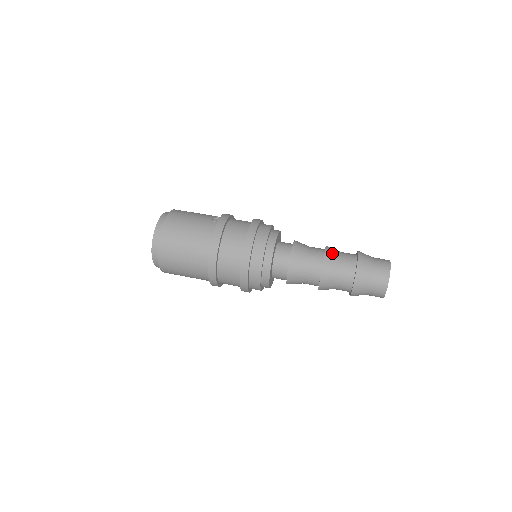
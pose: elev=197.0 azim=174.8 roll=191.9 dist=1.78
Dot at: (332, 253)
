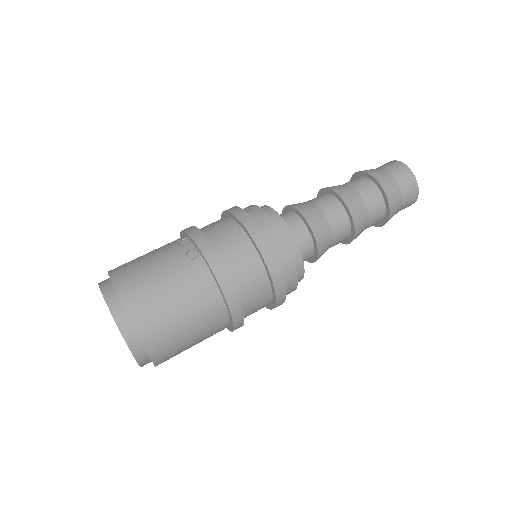
Dot at: (349, 196)
